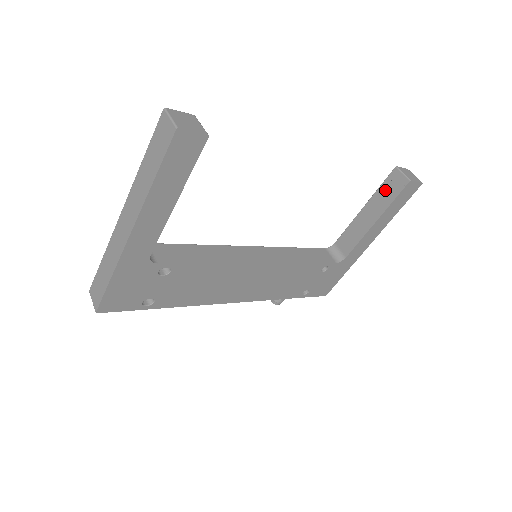
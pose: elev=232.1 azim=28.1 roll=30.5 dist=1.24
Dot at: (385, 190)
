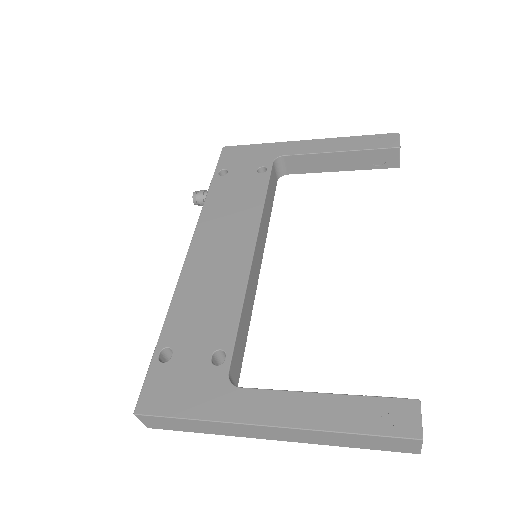
Dot at: (372, 156)
